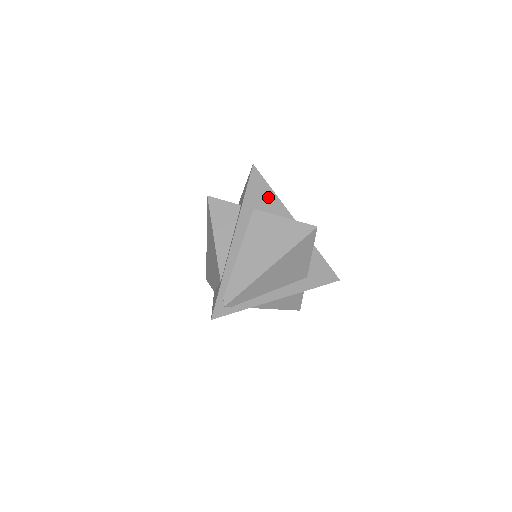
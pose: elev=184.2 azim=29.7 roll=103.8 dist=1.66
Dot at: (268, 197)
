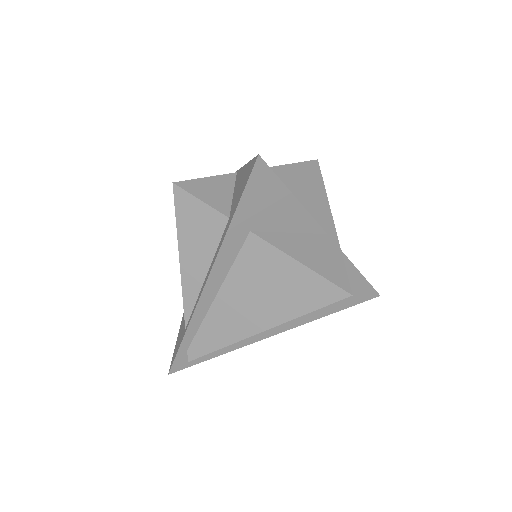
Dot at: (281, 207)
